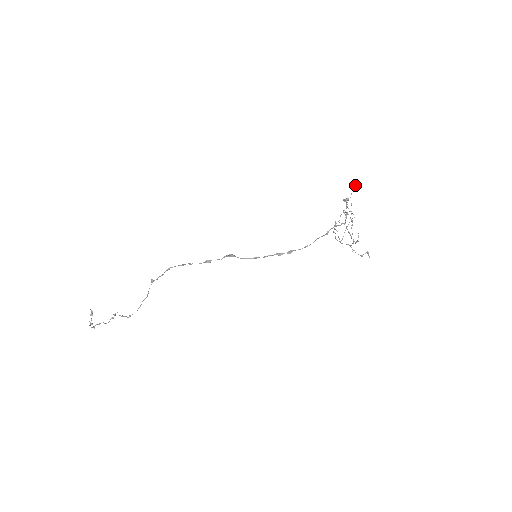
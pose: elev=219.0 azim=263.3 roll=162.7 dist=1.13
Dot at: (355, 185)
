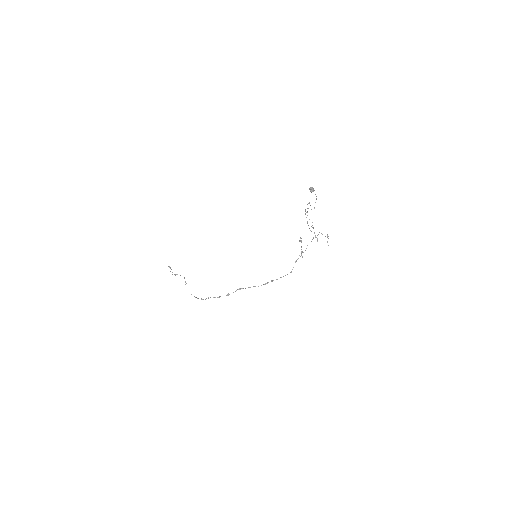
Dot at: (312, 191)
